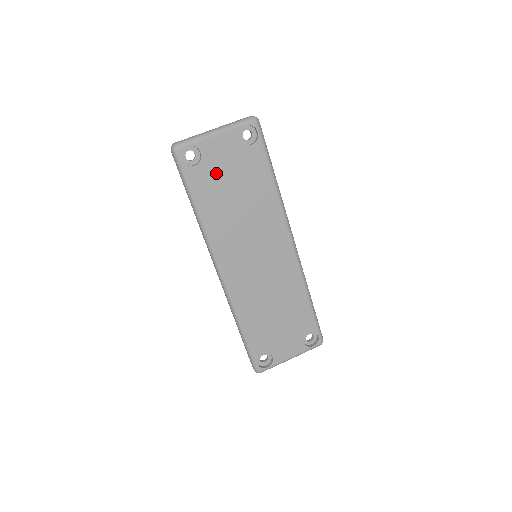
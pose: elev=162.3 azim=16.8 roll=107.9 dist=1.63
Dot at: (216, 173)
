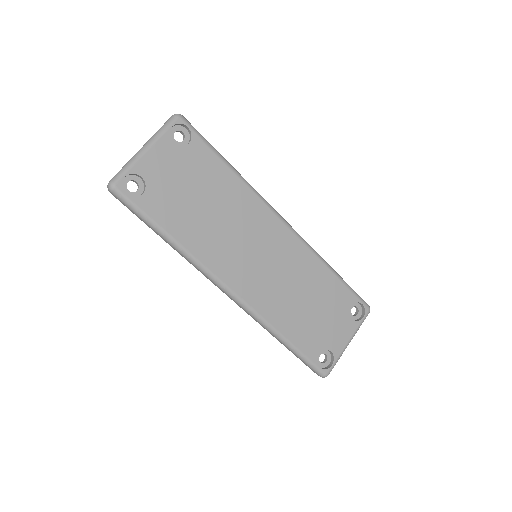
Dot at: (169, 190)
